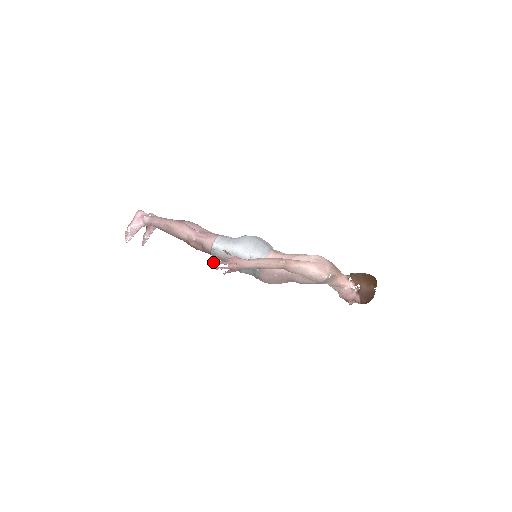
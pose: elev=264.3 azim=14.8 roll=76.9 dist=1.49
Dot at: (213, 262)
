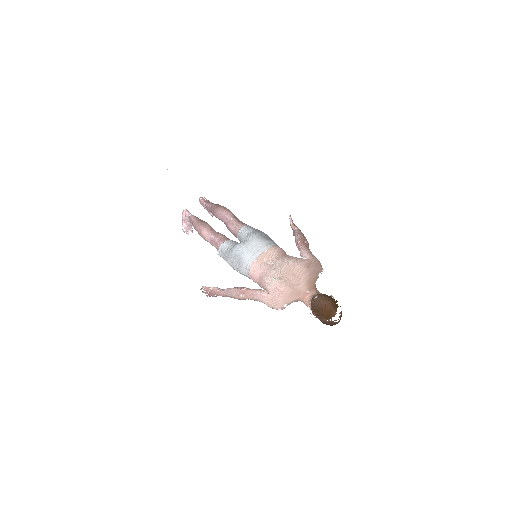
Dot at: (202, 292)
